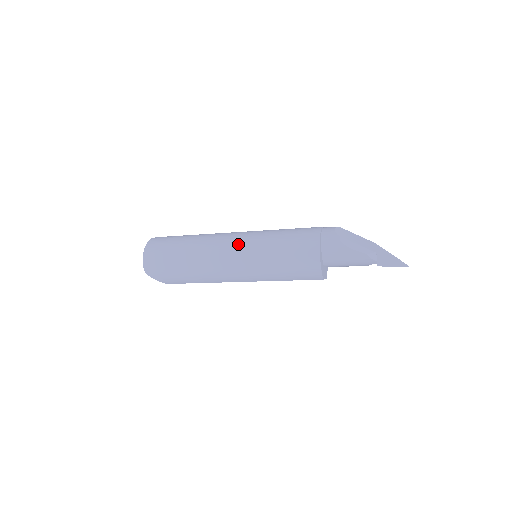
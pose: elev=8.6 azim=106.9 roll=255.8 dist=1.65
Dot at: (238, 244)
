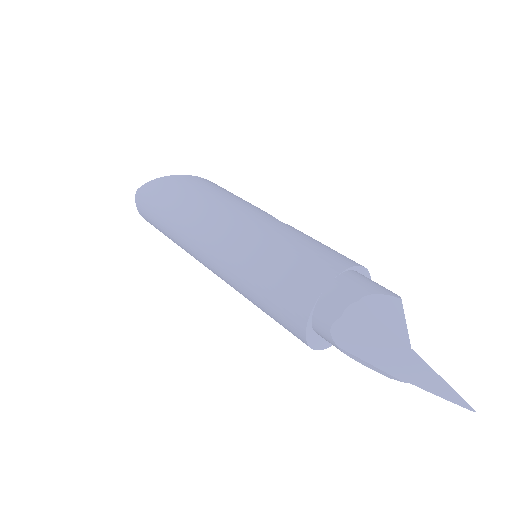
Dot at: (216, 273)
